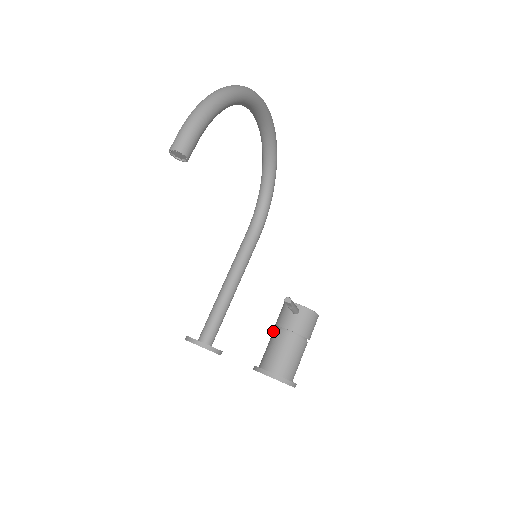
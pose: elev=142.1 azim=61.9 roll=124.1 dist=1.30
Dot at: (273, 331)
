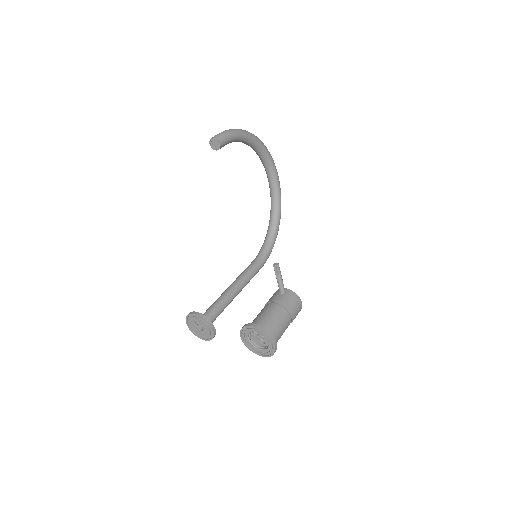
Dot at: occluded
